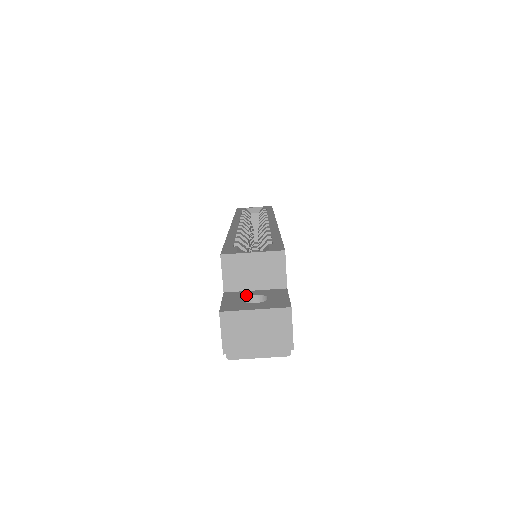
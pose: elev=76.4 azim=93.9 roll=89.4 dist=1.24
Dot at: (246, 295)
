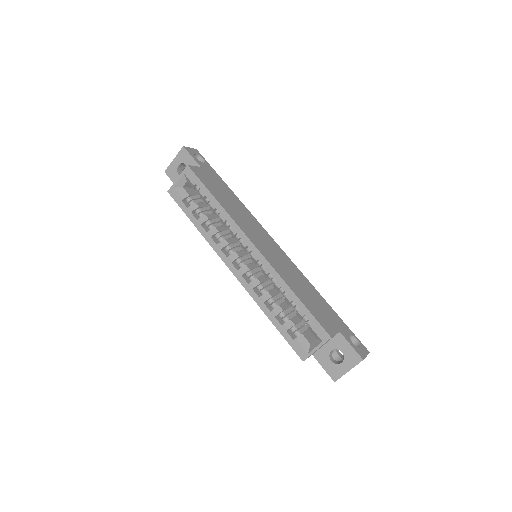
Dot at: (327, 354)
